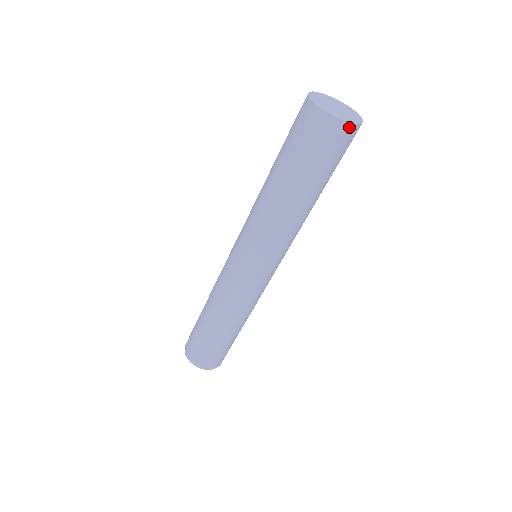
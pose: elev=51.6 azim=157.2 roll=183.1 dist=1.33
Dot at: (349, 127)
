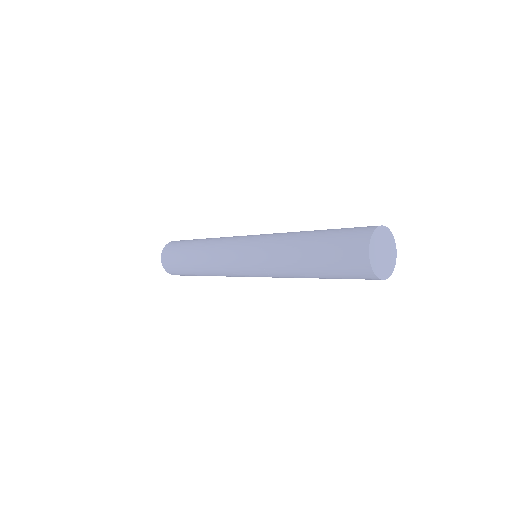
Dot at: (378, 279)
